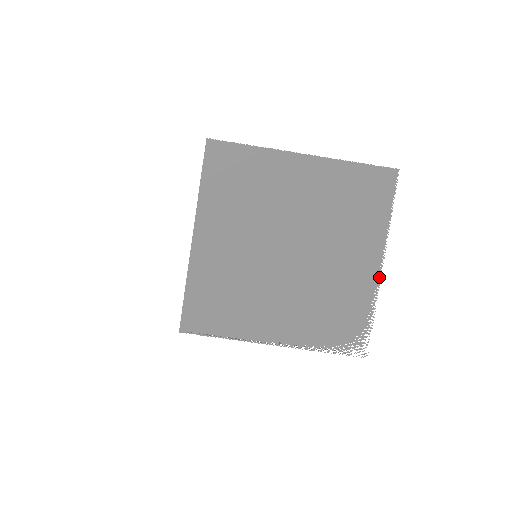
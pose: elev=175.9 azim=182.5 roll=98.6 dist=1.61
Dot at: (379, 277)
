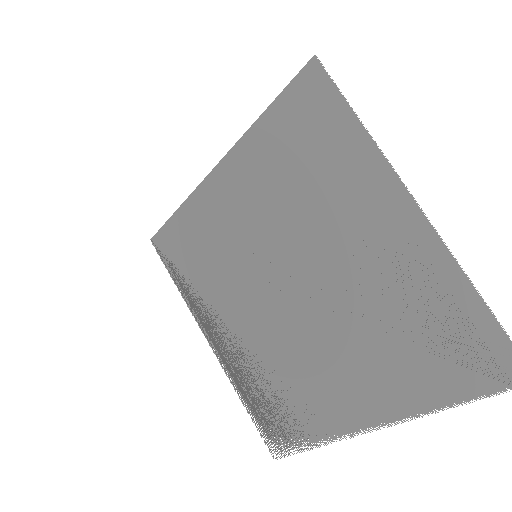
Dot at: occluded
